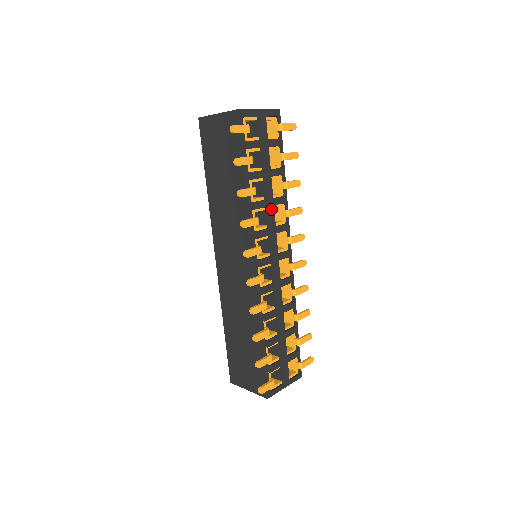
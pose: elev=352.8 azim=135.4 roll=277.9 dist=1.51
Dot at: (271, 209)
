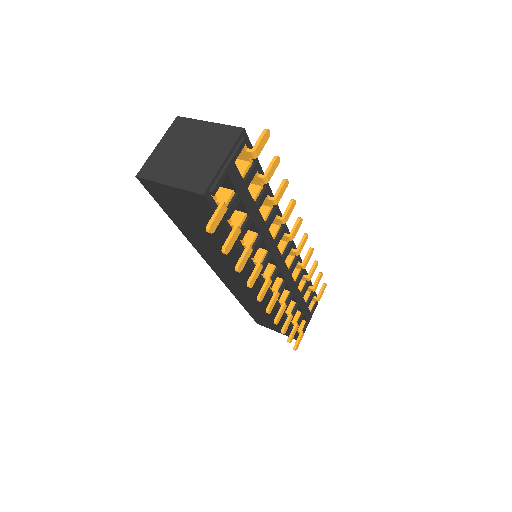
Dot at: (267, 236)
